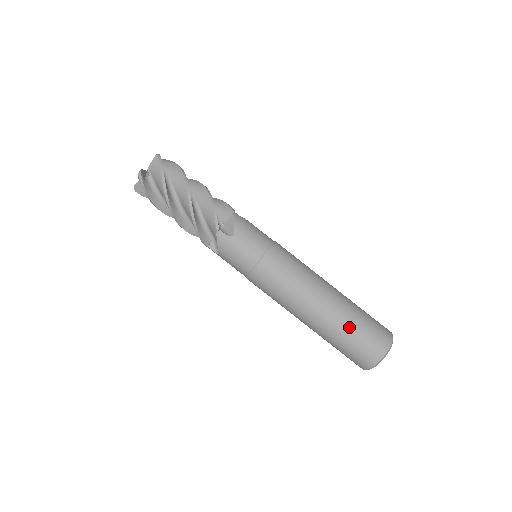
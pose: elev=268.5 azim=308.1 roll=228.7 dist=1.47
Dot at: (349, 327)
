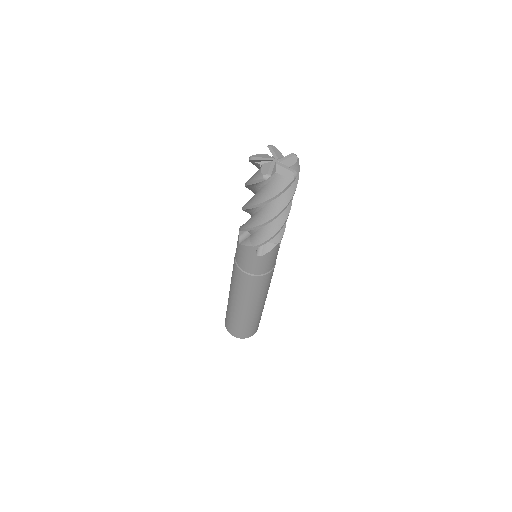
Dot at: (244, 323)
